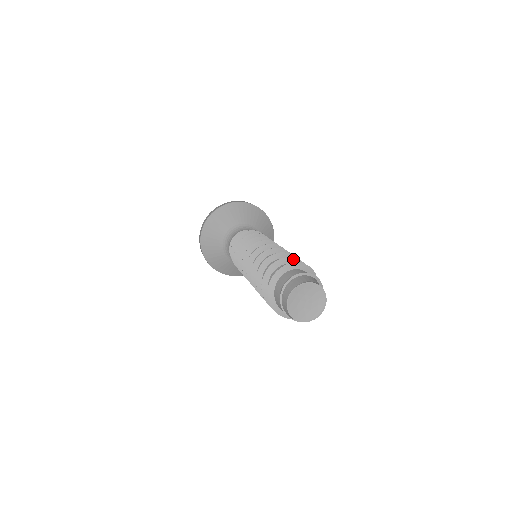
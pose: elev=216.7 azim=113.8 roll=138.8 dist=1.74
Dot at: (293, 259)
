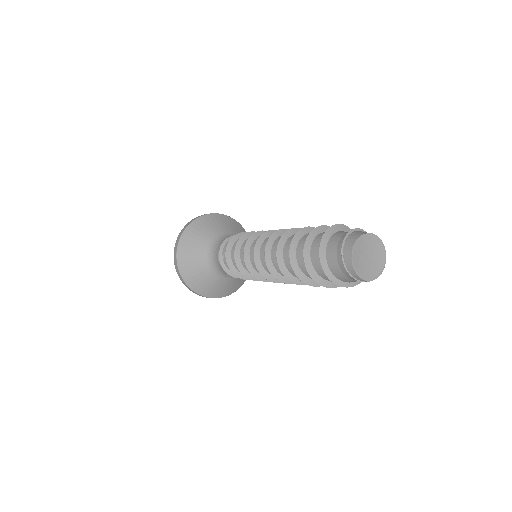
Dot at: occluded
